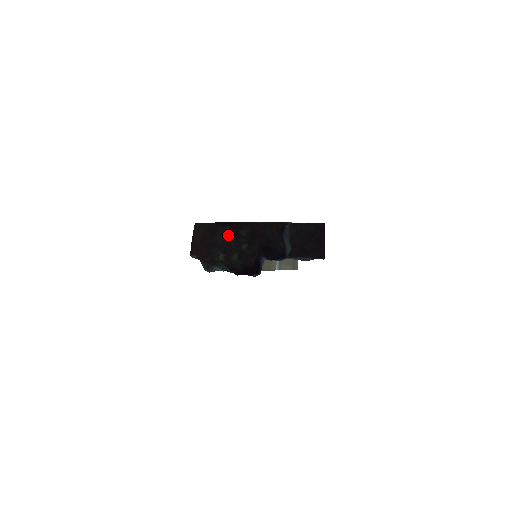
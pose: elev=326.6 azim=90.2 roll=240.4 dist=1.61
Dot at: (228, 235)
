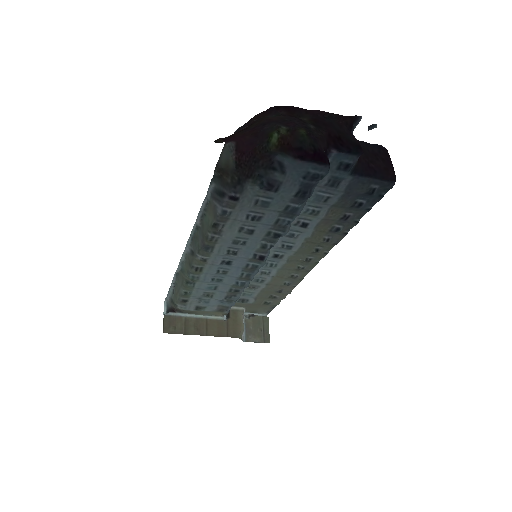
Dot at: (285, 115)
